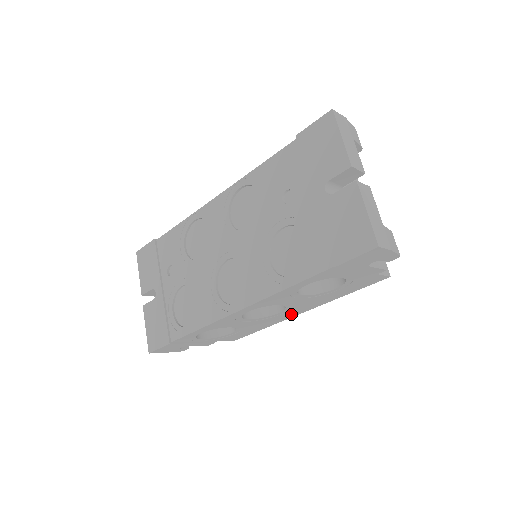
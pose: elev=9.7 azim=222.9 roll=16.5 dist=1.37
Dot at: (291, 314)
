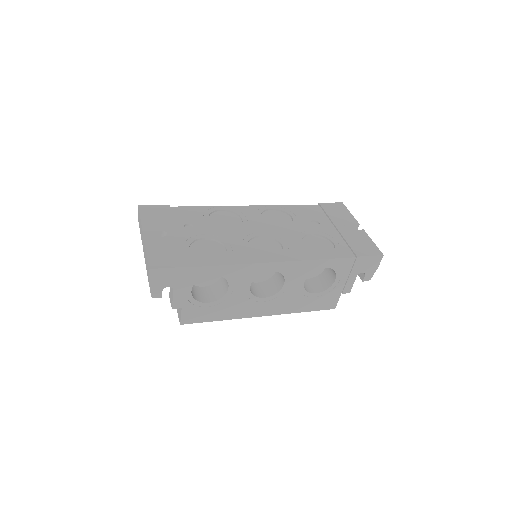
Dot at: (260, 310)
